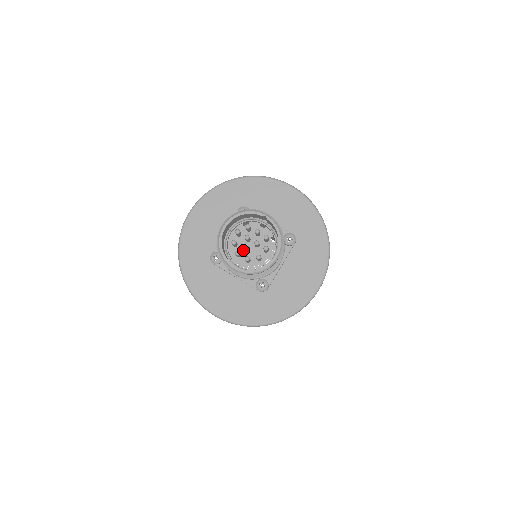
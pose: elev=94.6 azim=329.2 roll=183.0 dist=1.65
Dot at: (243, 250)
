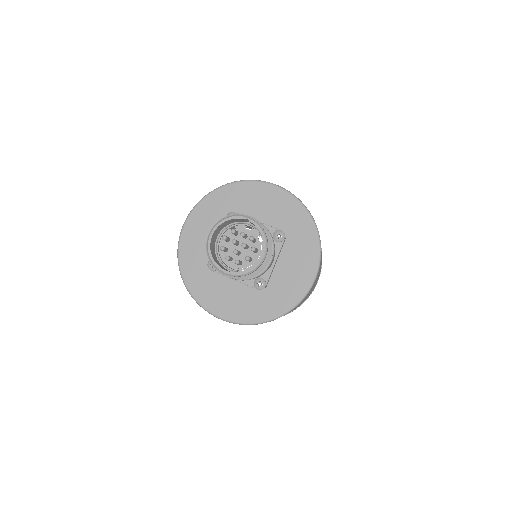
Dot at: (234, 254)
